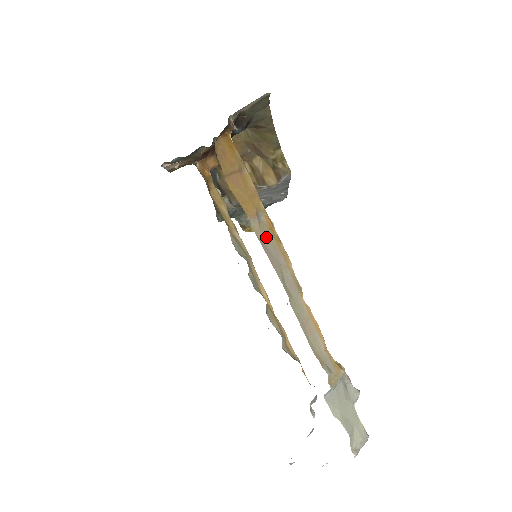
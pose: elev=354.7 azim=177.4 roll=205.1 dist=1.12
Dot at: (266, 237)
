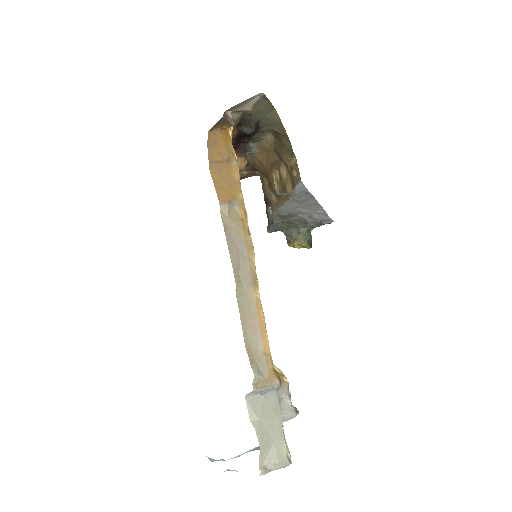
Dot at: (233, 225)
